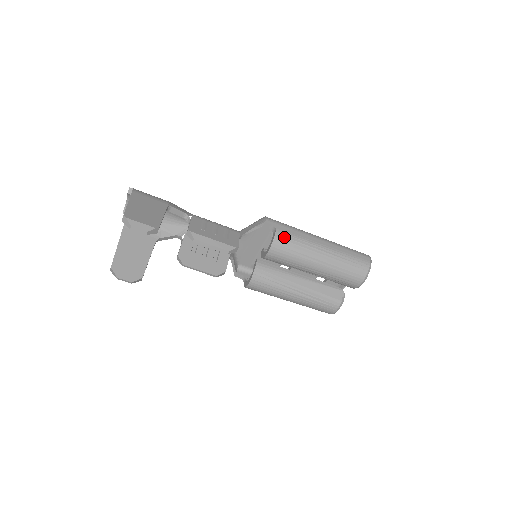
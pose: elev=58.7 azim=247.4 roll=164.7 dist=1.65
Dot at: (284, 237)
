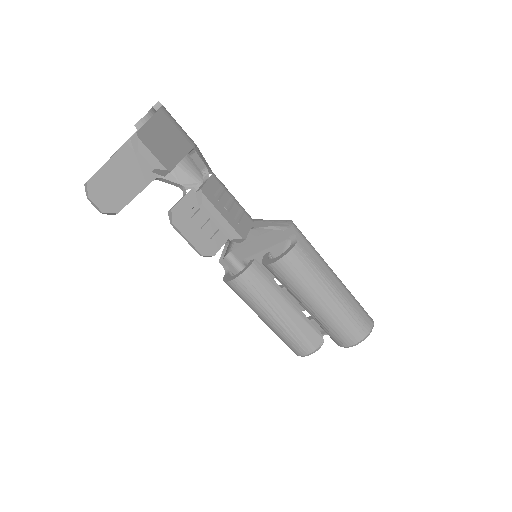
Dot at: (301, 256)
